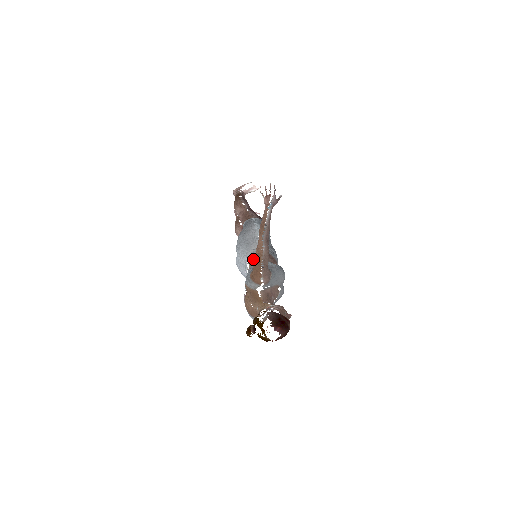
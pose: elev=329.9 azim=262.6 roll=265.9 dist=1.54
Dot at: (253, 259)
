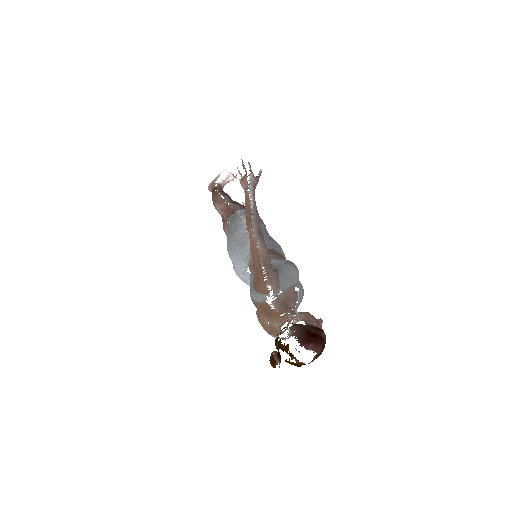
Dot at: (252, 262)
